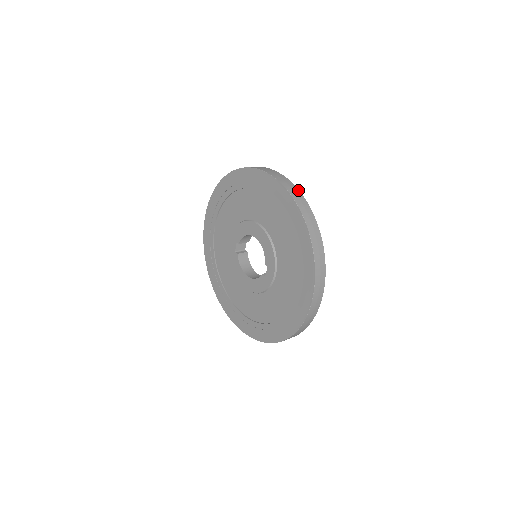
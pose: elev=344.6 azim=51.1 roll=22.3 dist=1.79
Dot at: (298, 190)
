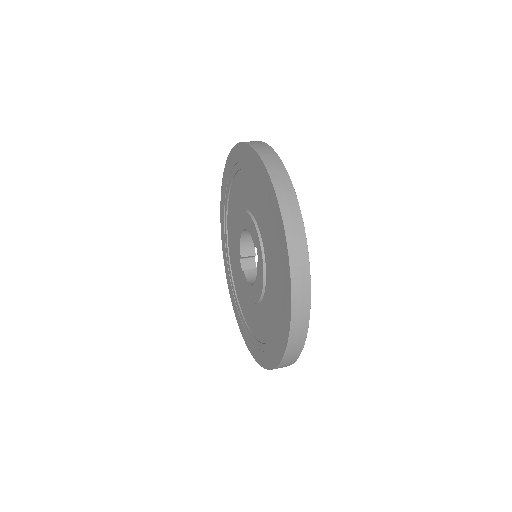
Dot at: occluded
